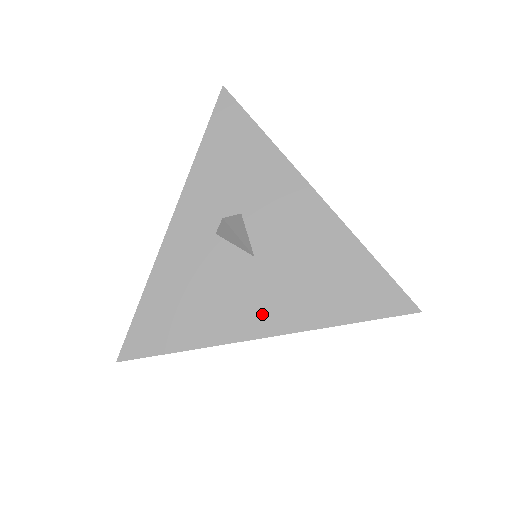
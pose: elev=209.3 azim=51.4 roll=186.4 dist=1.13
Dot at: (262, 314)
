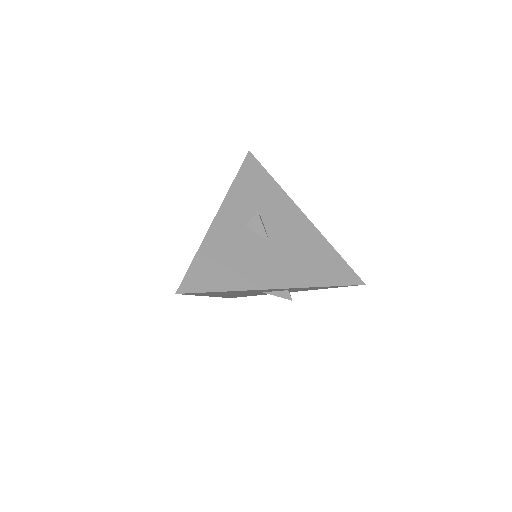
Dot at: (275, 275)
